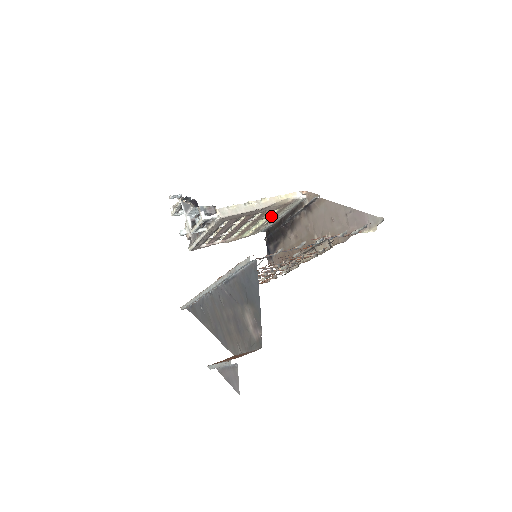
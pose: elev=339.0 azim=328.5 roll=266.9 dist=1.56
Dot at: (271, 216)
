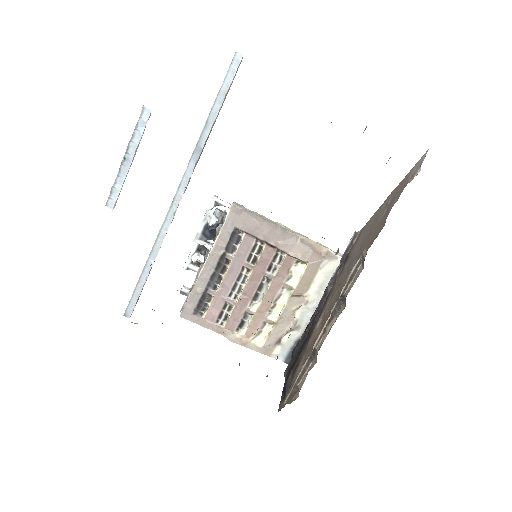
Dot at: (297, 286)
